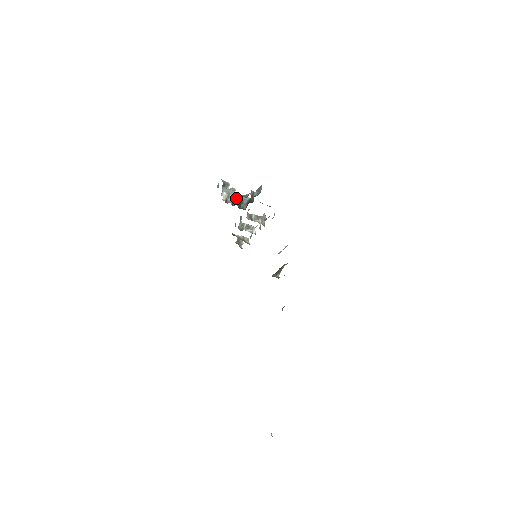
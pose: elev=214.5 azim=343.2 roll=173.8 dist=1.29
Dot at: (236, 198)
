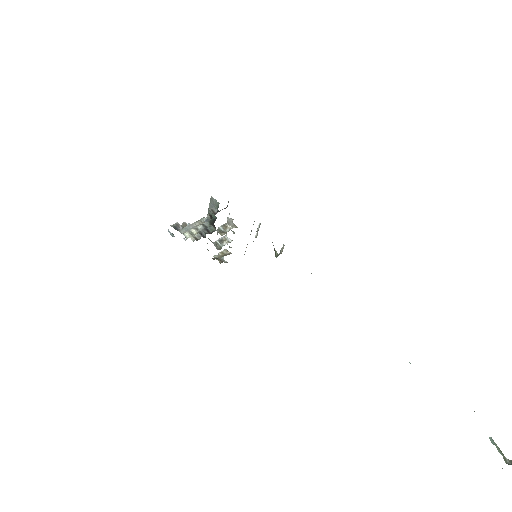
Dot at: (198, 229)
